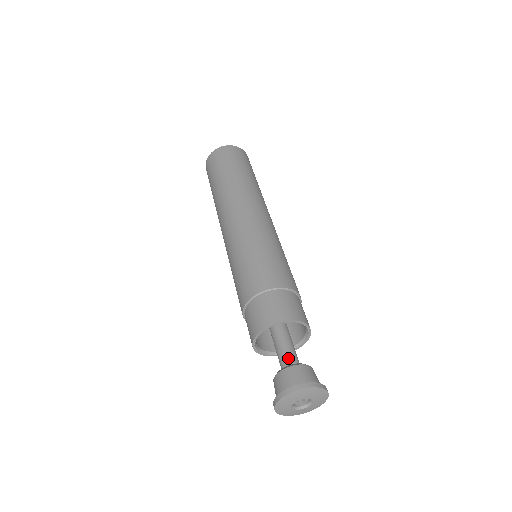
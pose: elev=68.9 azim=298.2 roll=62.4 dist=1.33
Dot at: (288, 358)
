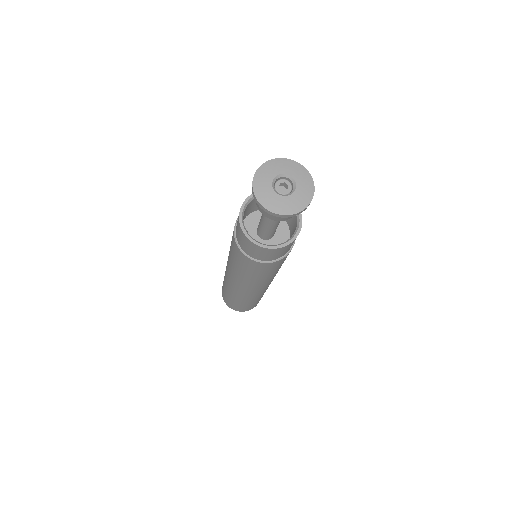
Dot at: occluded
